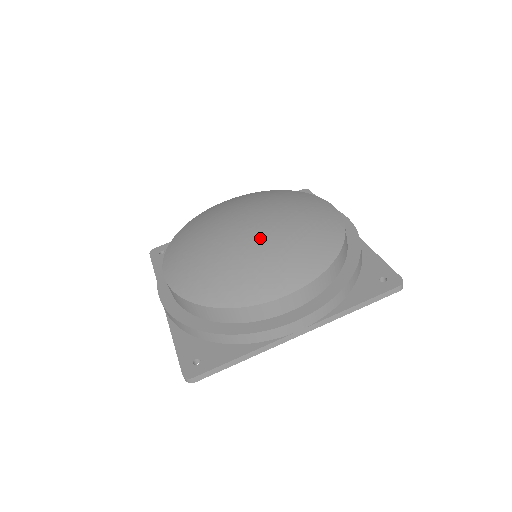
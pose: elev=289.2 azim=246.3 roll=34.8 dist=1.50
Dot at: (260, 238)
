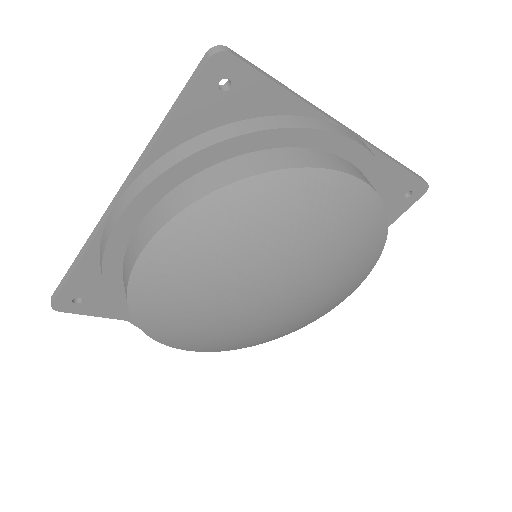
Dot at: (304, 300)
